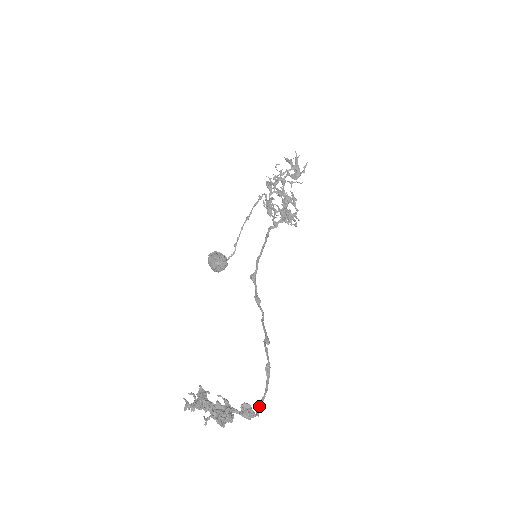
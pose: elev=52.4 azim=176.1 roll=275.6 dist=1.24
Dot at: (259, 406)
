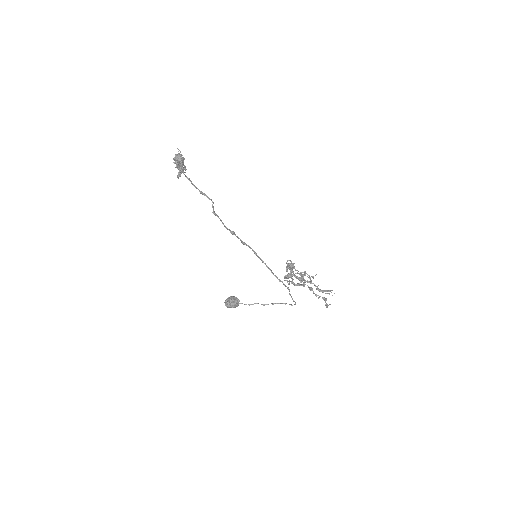
Dot at: (185, 175)
